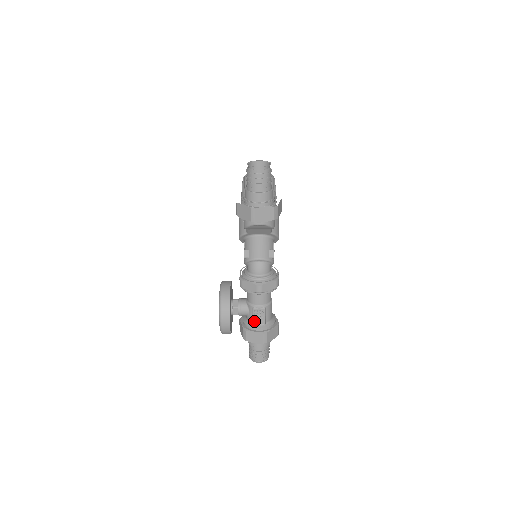
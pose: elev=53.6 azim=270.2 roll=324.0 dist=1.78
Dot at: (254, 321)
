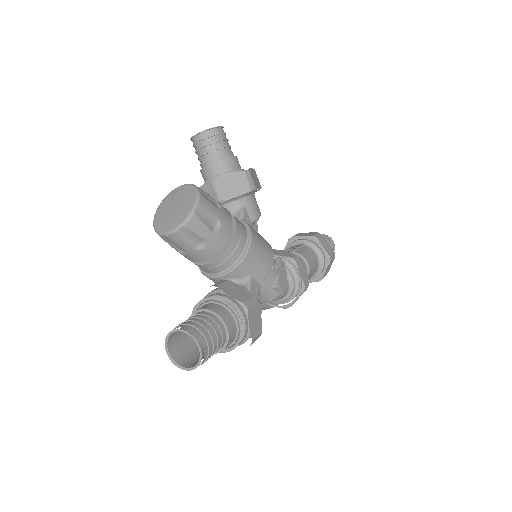
Dot at: occluded
